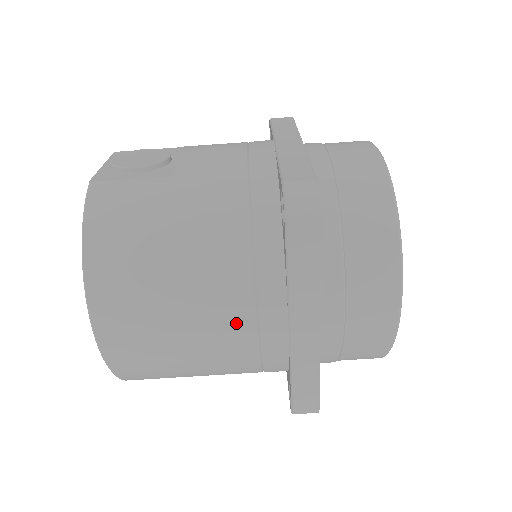
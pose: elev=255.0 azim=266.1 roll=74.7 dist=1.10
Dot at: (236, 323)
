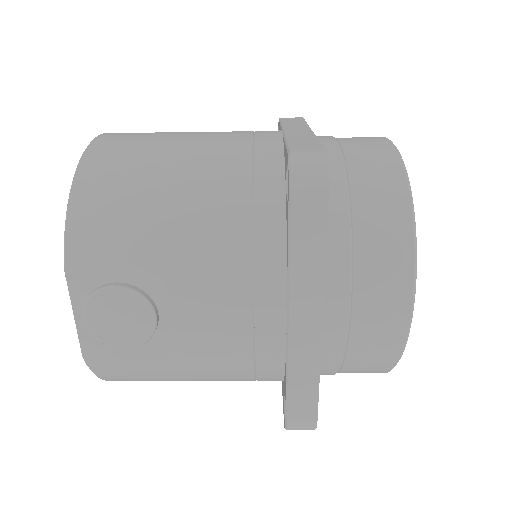
Dot at: occluded
